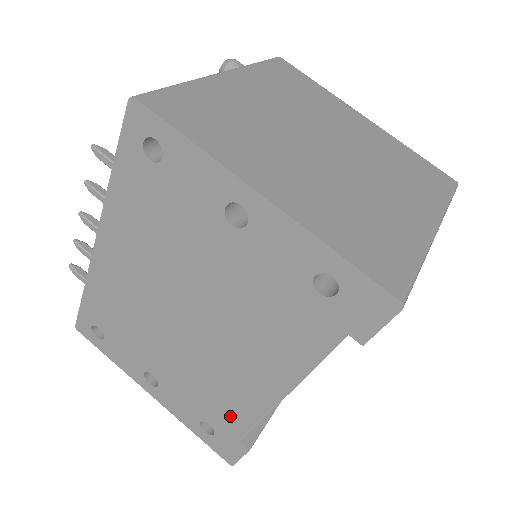
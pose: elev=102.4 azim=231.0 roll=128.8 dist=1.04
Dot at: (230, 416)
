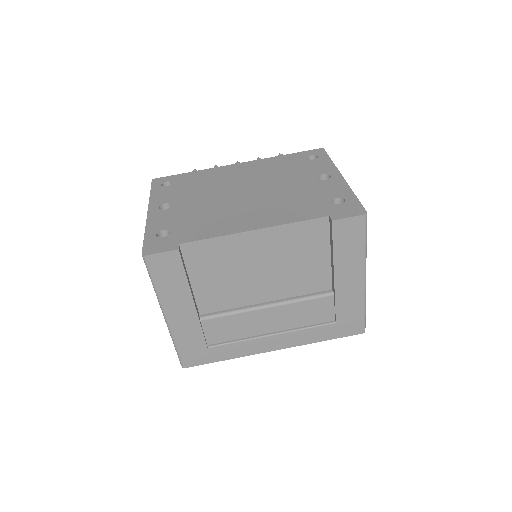
Dot at: (197, 231)
